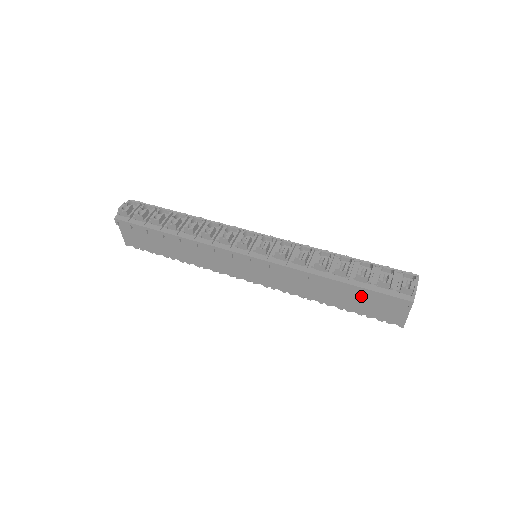
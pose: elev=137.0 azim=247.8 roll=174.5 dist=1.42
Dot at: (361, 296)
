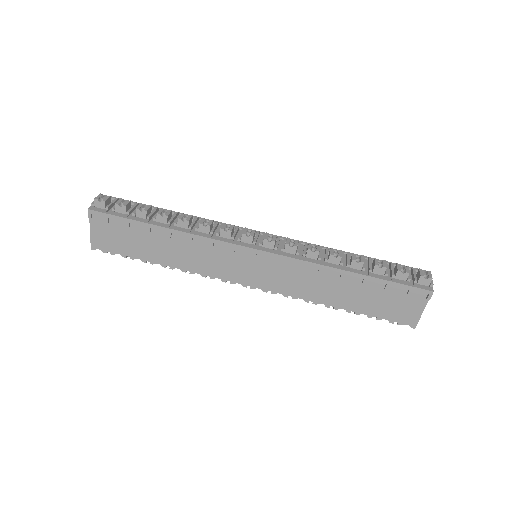
Dot at: (376, 291)
